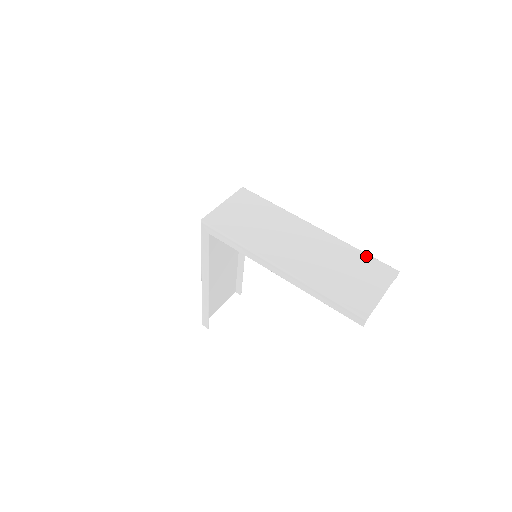
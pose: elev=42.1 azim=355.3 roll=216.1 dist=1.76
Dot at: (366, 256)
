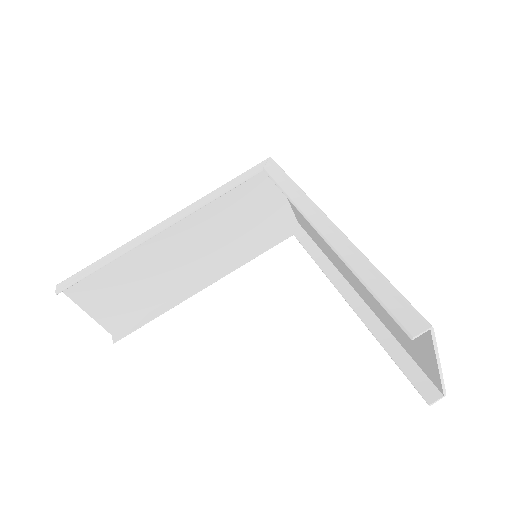
Dot at: occluded
